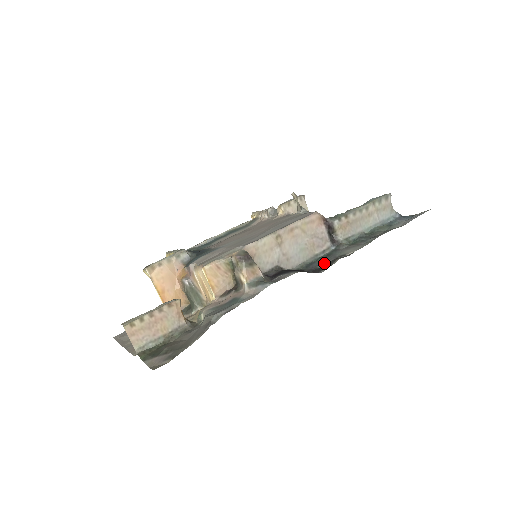
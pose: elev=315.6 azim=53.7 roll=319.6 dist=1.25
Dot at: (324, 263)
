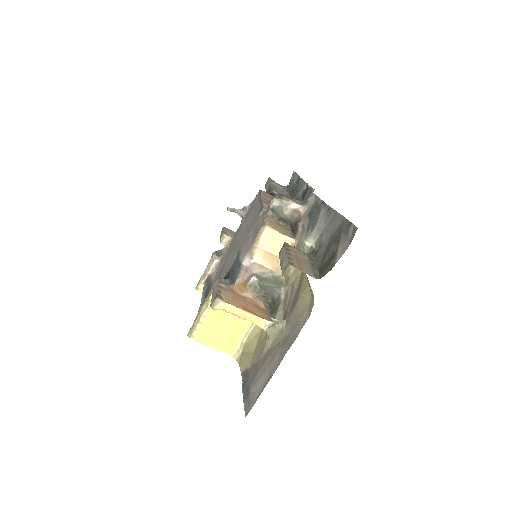
Dot at: occluded
